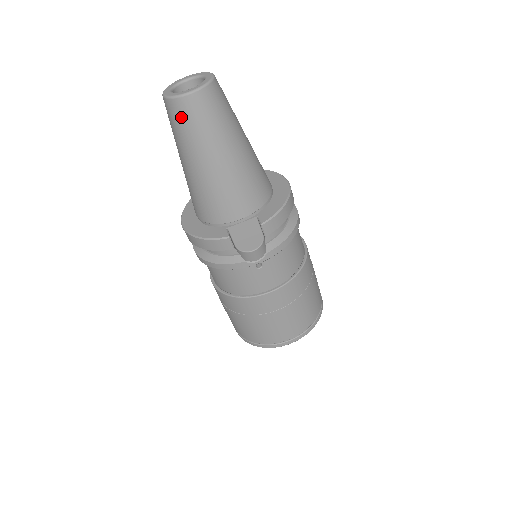
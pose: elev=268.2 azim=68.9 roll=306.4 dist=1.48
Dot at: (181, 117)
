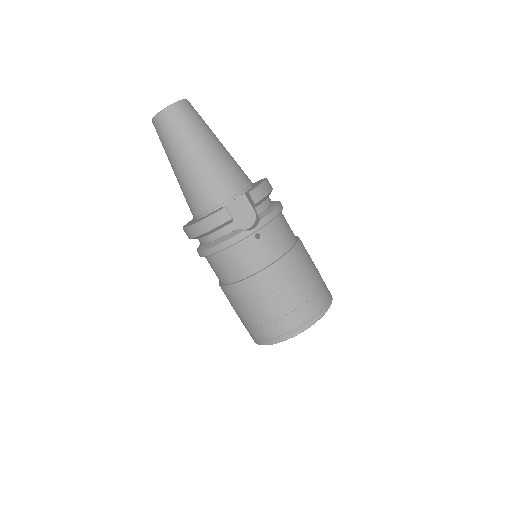
Dot at: (168, 125)
